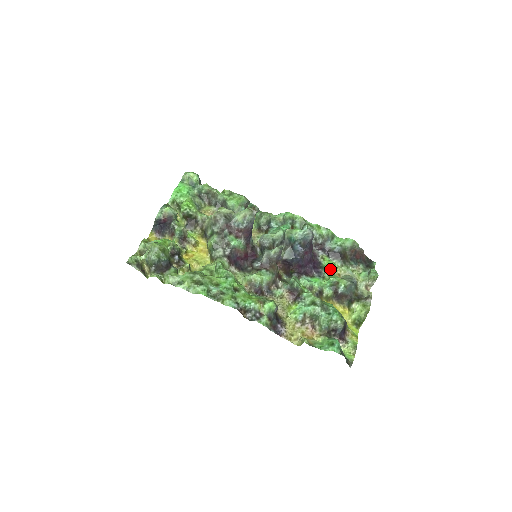
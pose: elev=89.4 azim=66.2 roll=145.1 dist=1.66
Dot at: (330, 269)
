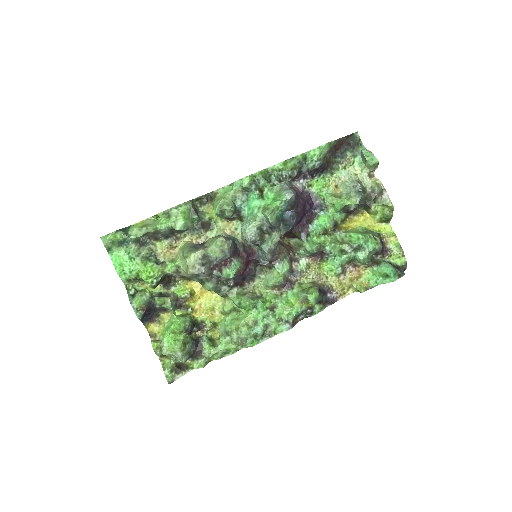
Dot at: (325, 191)
